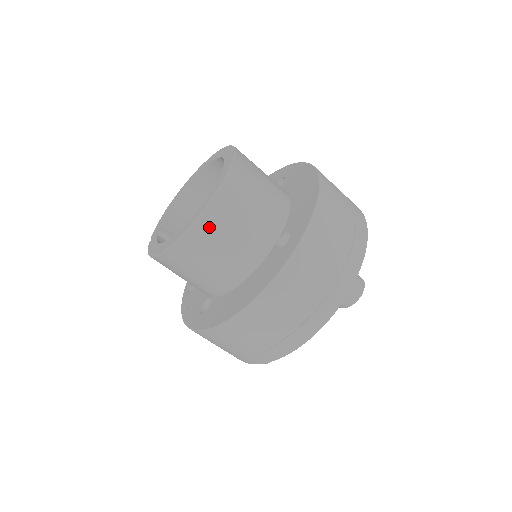
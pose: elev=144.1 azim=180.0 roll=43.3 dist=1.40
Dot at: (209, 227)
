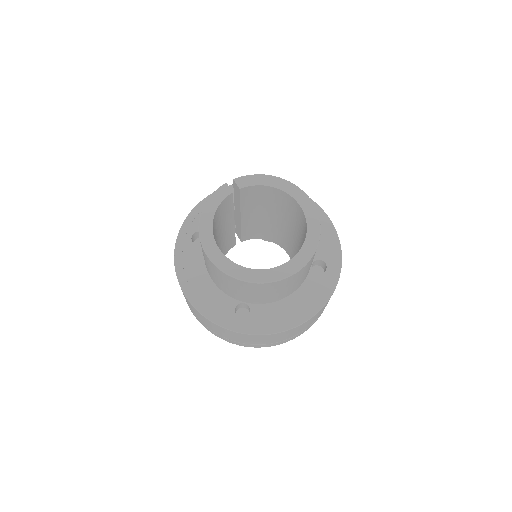
Dot at: (220, 274)
